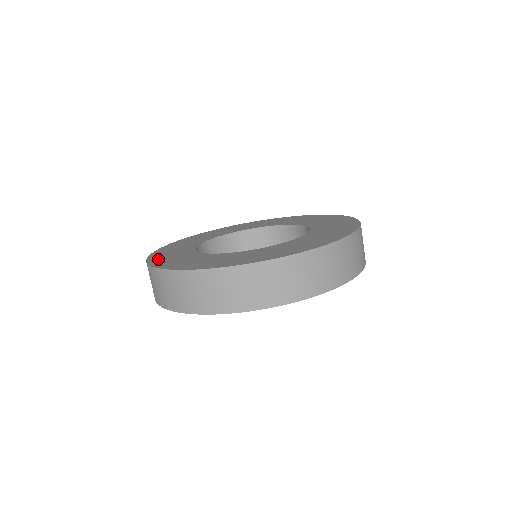
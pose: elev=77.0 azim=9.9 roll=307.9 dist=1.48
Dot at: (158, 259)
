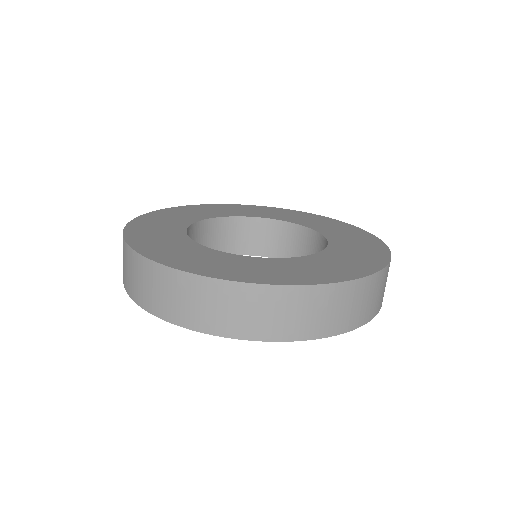
Dot at: (141, 224)
